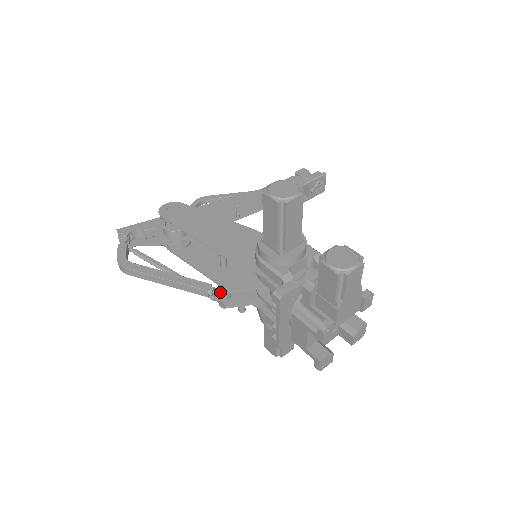
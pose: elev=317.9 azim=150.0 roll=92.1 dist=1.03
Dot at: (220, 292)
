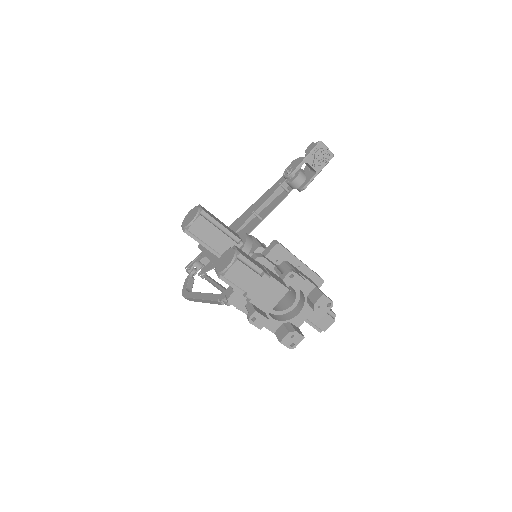
Dot at: occluded
